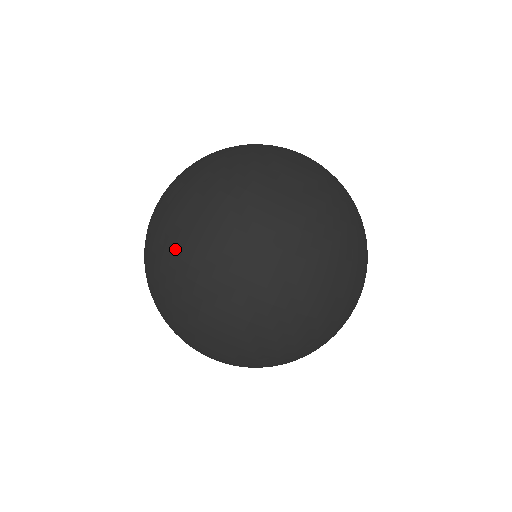
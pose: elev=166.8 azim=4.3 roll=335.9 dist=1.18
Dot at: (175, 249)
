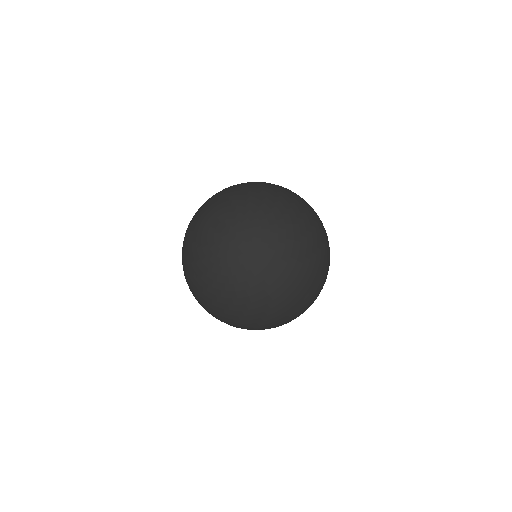
Dot at: occluded
